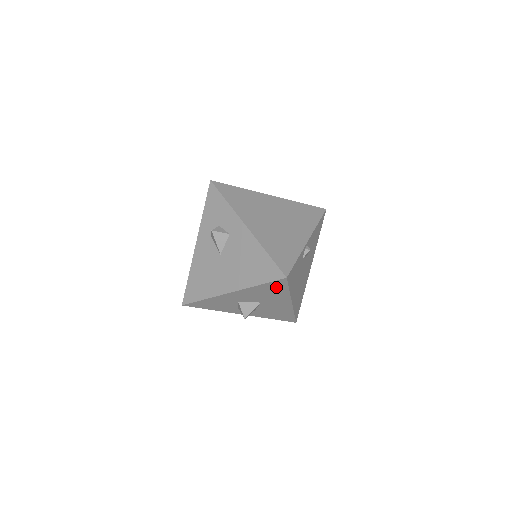
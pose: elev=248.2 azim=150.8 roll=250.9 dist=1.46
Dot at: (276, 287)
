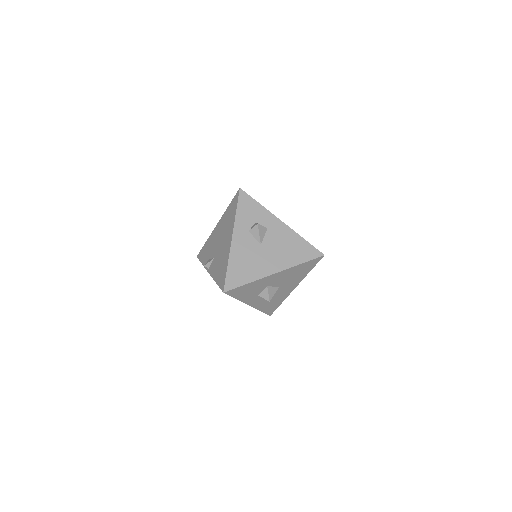
Dot at: (308, 266)
